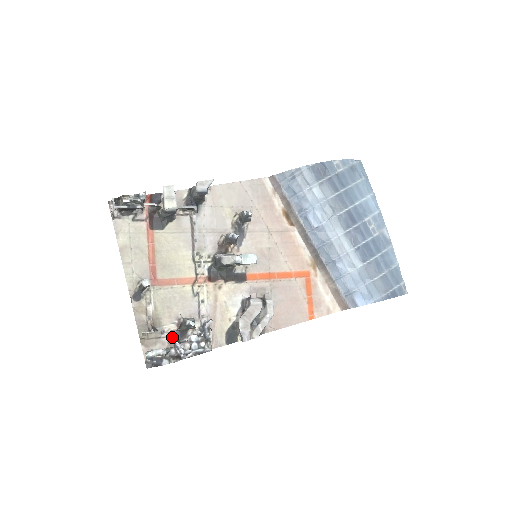
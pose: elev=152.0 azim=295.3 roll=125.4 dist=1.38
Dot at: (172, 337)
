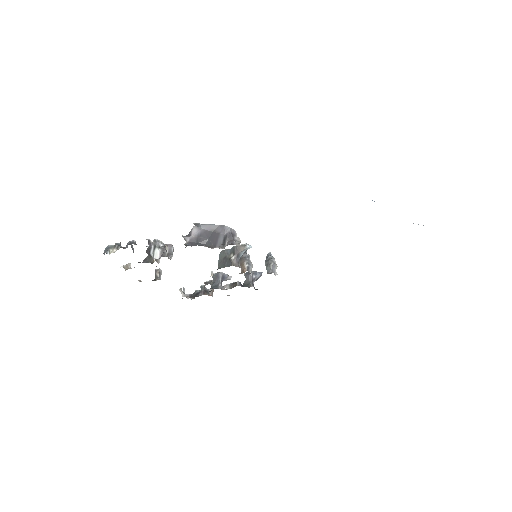
Dot at: occluded
